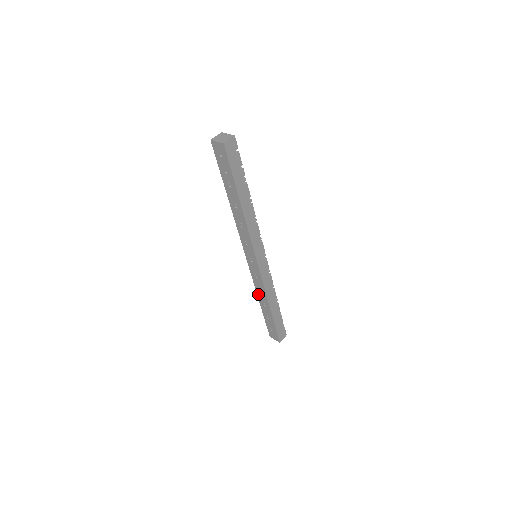
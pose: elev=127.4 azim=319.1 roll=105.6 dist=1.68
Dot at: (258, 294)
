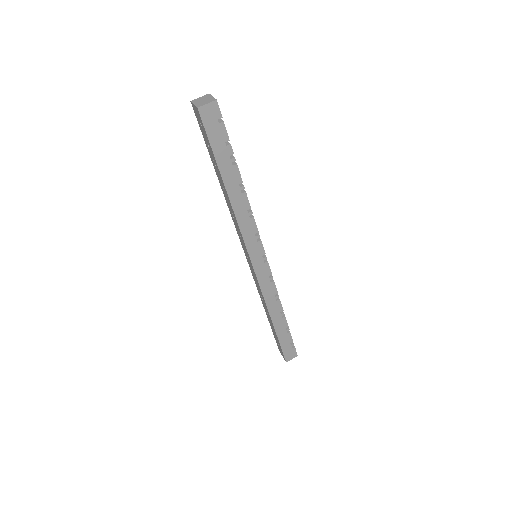
Dot at: (262, 300)
